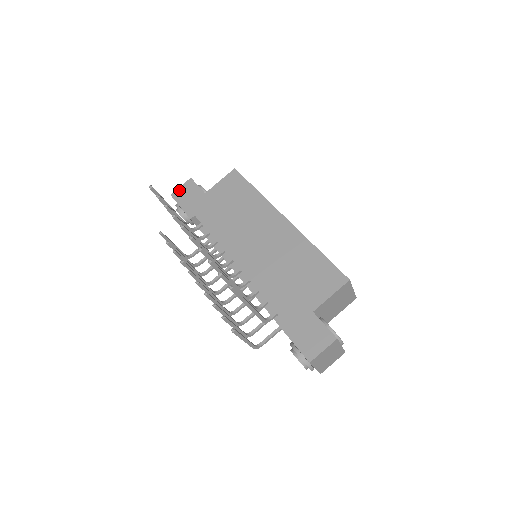
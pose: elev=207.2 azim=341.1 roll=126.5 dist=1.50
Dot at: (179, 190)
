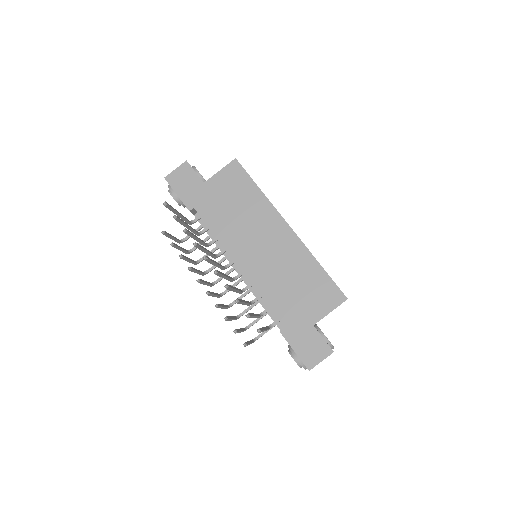
Dot at: (174, 174)
